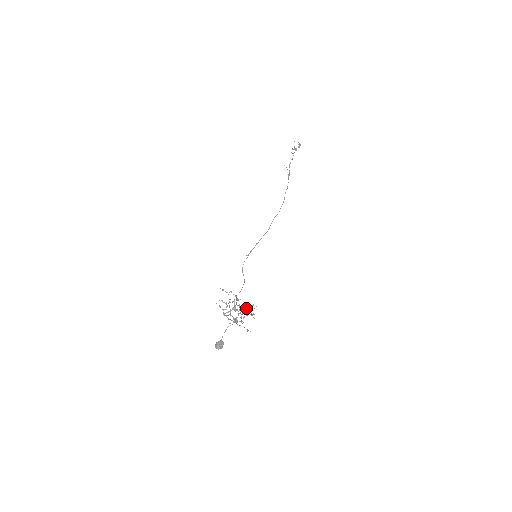
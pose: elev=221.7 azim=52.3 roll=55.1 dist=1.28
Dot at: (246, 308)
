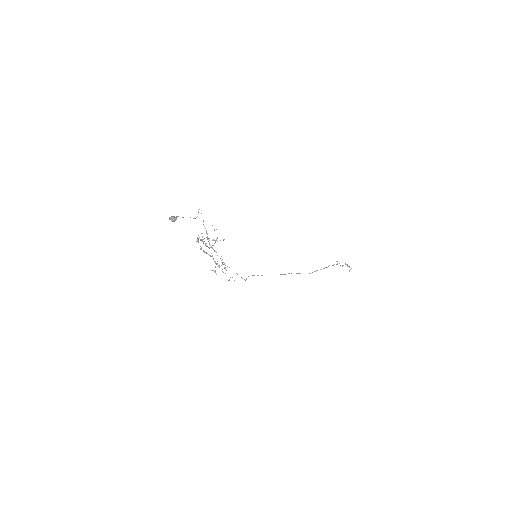
Dot at: (217, 241)
